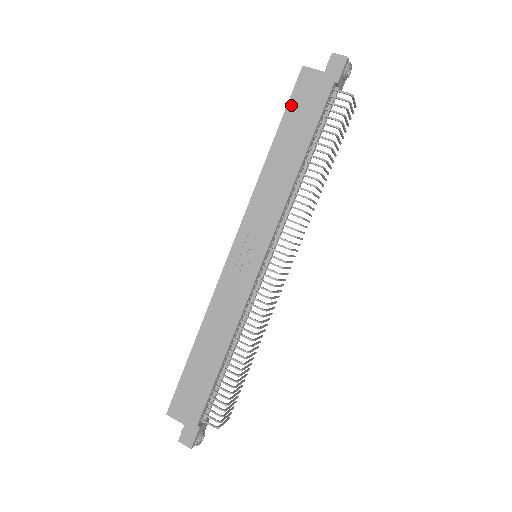
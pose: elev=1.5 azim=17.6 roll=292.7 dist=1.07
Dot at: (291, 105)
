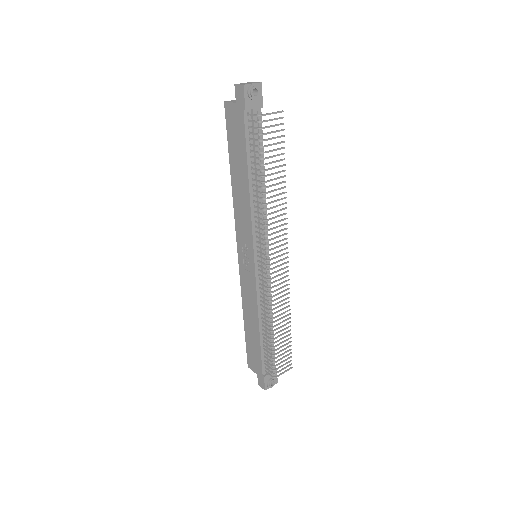
Dot at: (229, 137)
